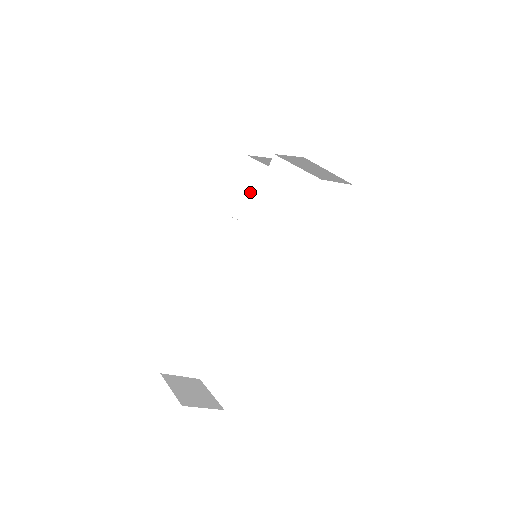
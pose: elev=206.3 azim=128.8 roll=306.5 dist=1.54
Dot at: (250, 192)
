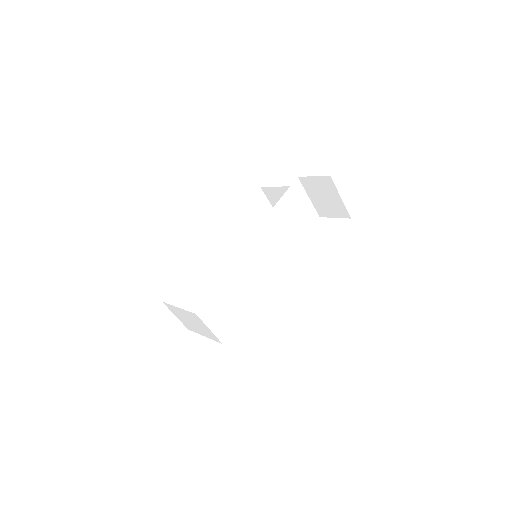
Dot at: (253, 217)
